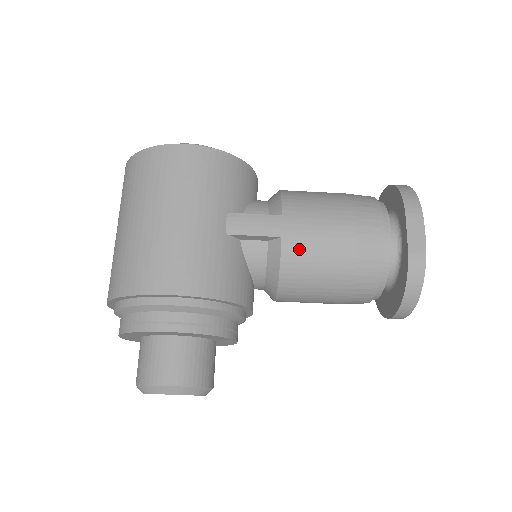
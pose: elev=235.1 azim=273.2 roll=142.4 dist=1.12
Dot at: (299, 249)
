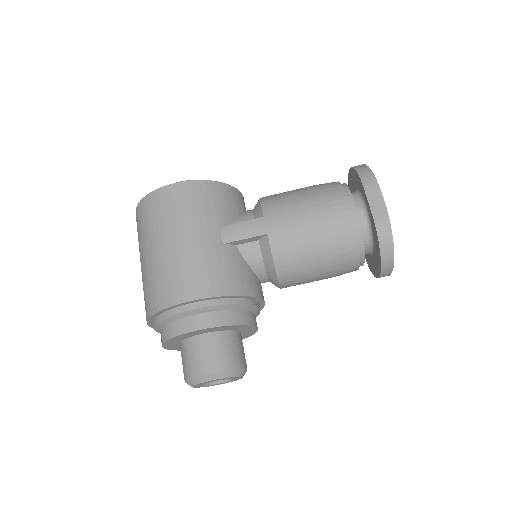
Dot at: (284, 239)
